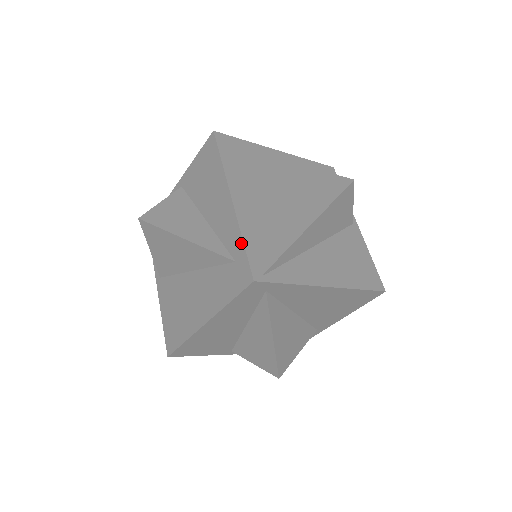
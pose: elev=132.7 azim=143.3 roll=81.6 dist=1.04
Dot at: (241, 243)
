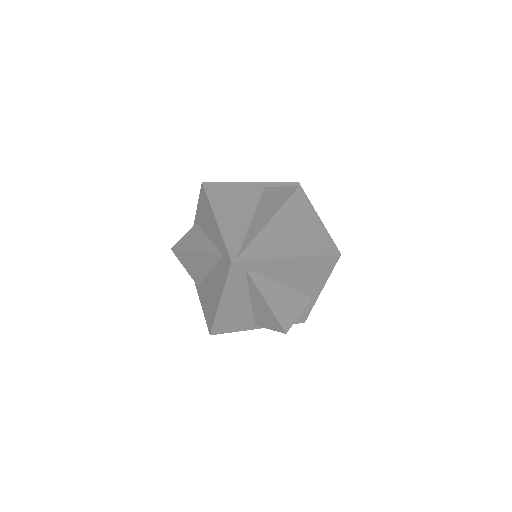
Dot at: (223, 243)
